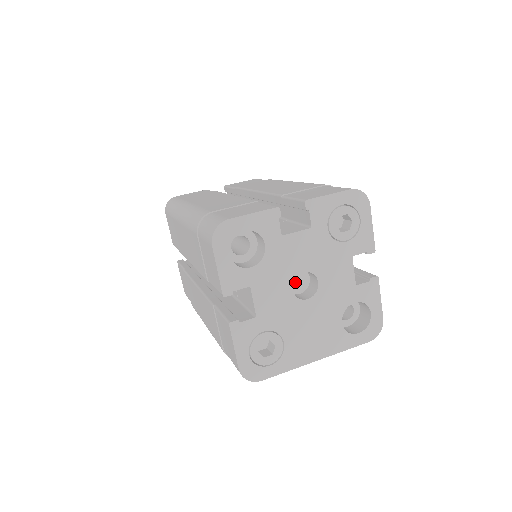
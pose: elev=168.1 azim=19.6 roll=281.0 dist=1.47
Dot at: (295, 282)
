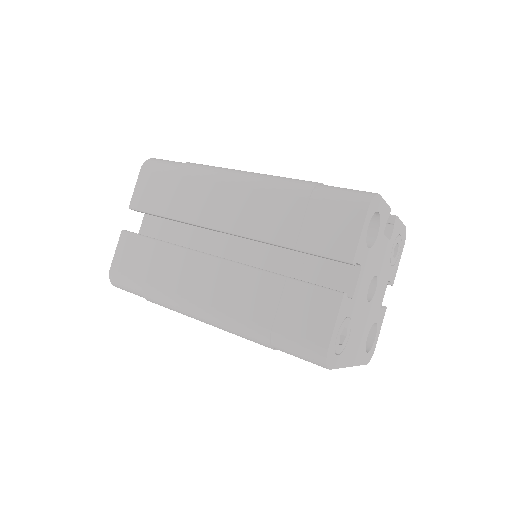
Dot at: occluded
